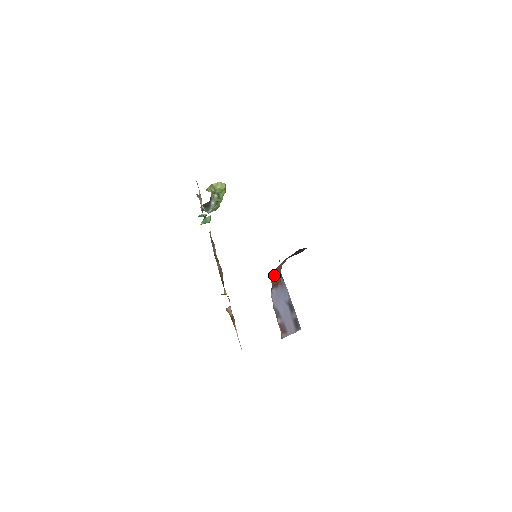
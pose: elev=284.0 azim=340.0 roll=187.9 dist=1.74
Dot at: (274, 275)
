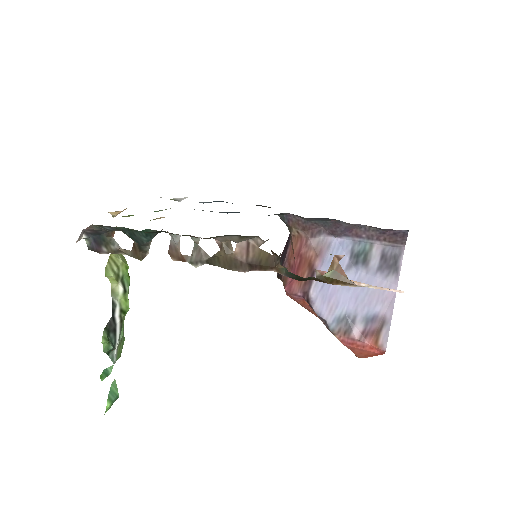
Dot at: occluded
